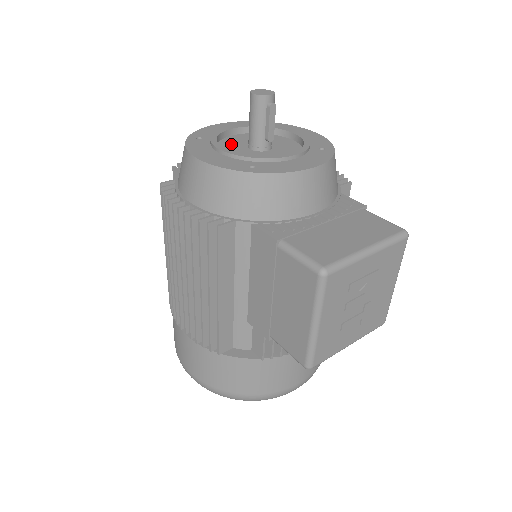
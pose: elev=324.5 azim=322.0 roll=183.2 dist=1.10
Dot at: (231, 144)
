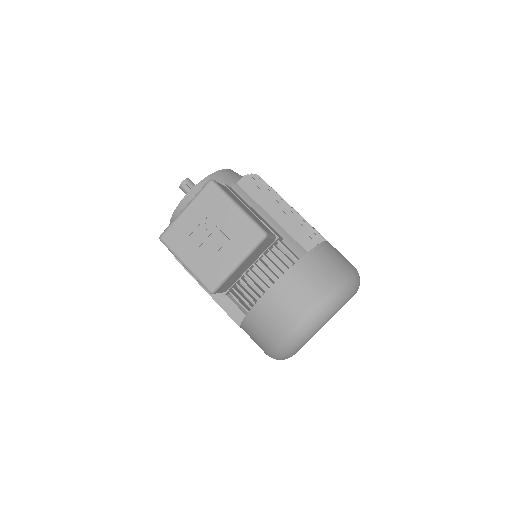
Dot at: occluded
